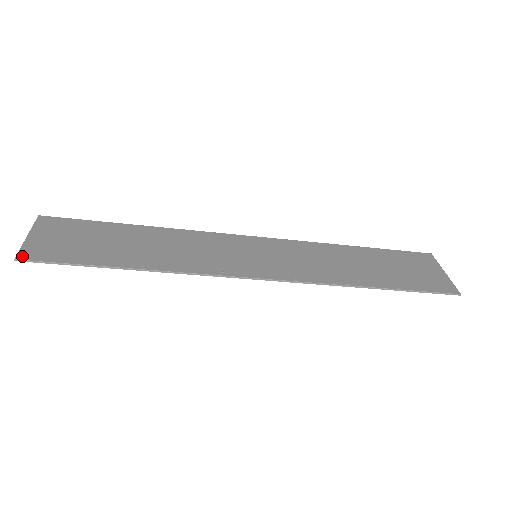
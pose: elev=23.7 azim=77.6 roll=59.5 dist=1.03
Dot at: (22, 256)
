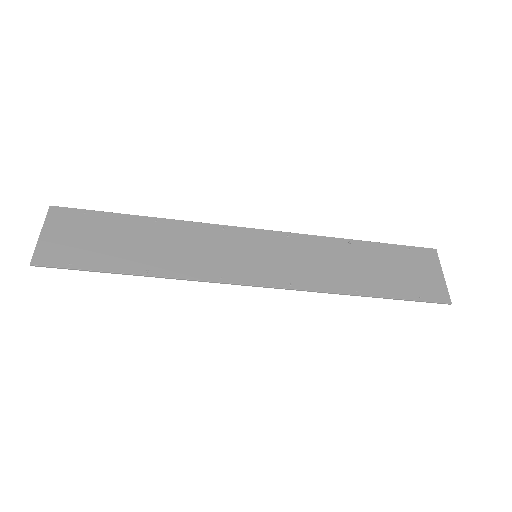
Dot at: (36, 261)
